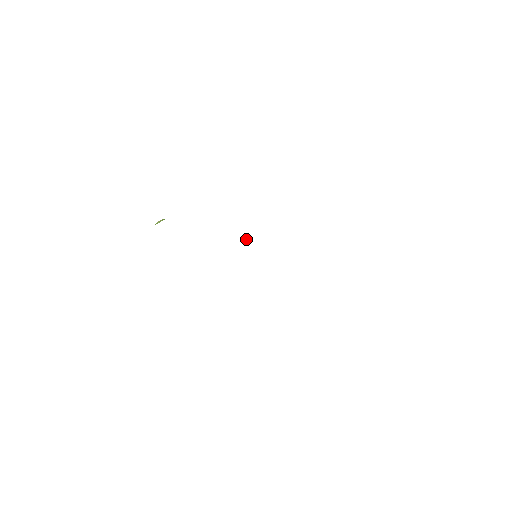
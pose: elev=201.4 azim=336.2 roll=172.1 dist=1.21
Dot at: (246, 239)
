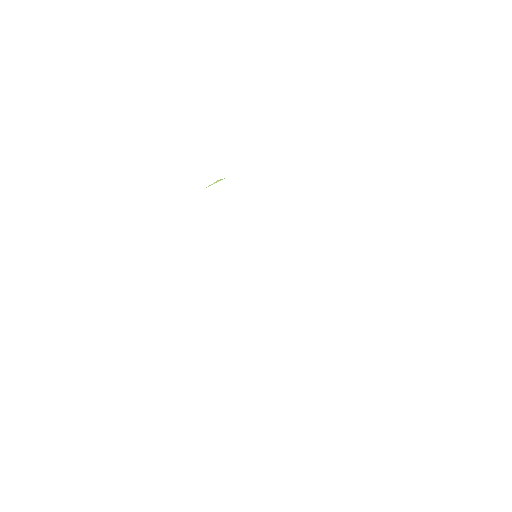
Dot at: occluded
